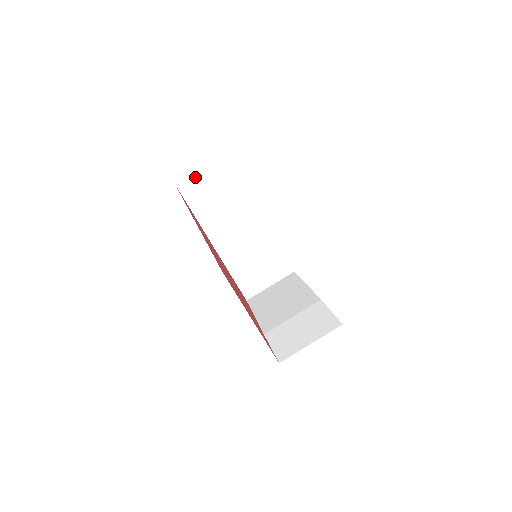
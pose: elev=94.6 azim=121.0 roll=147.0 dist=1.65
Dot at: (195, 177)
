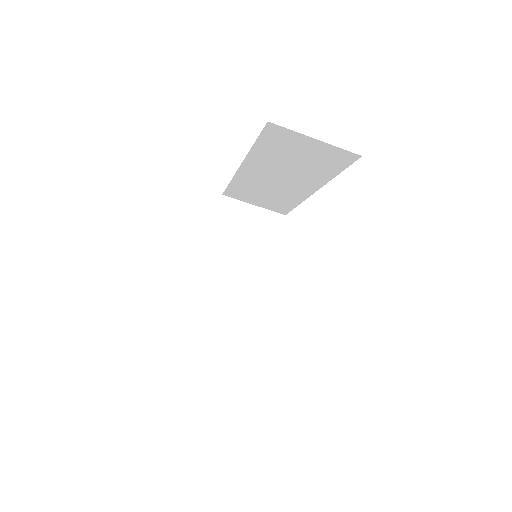
Dot at: (297, 136)
